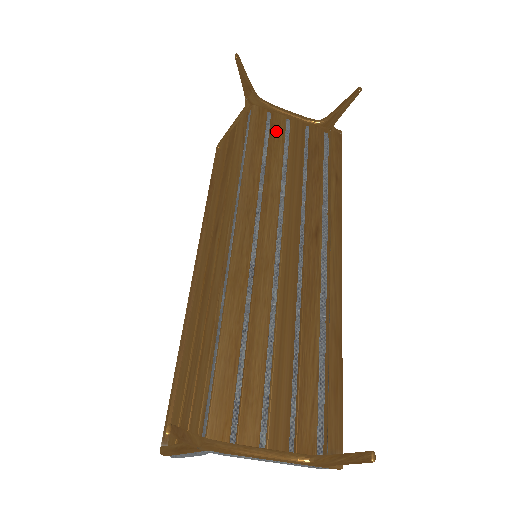
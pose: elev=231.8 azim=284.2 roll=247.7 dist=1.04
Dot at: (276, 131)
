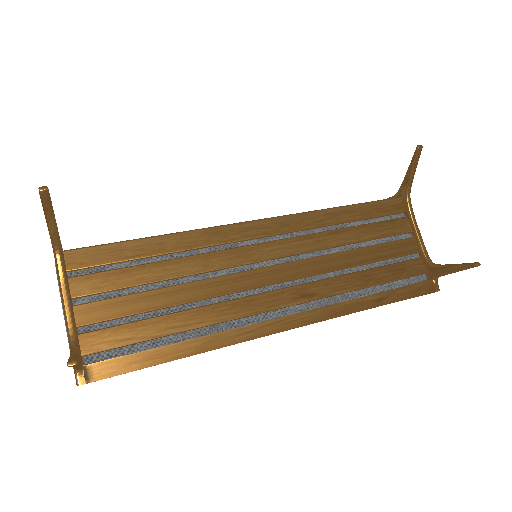
Dot at: (389, 226)
